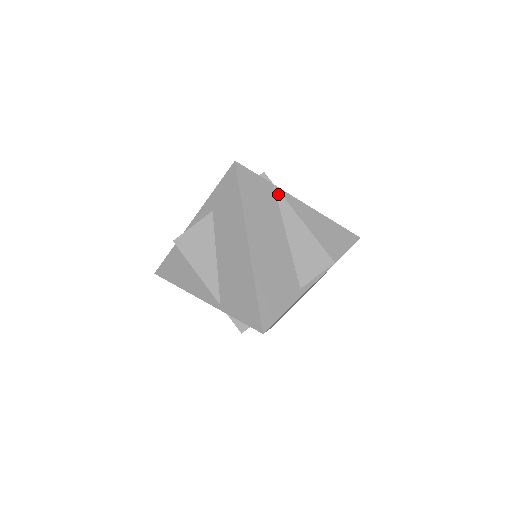
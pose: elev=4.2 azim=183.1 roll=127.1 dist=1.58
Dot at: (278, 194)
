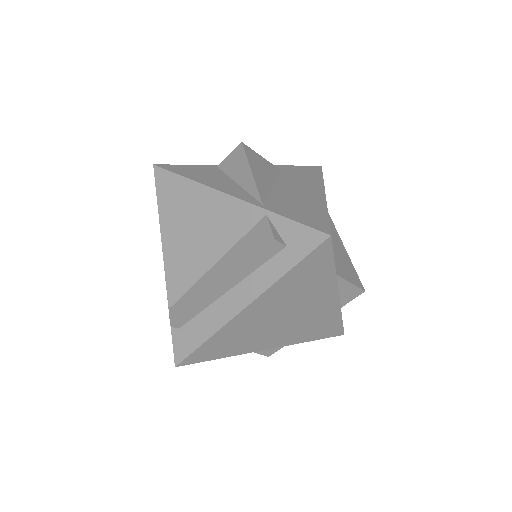
Dot at: (330, 218)
